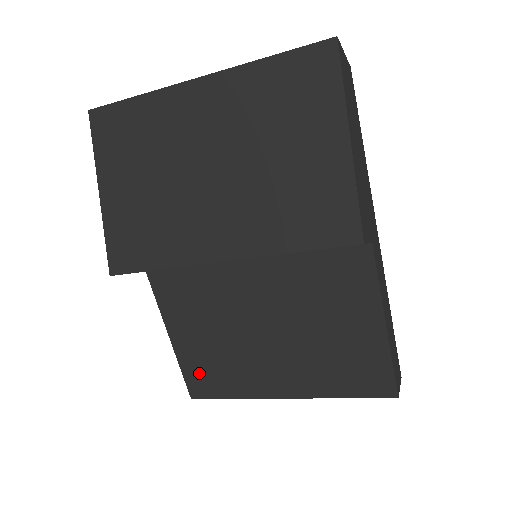
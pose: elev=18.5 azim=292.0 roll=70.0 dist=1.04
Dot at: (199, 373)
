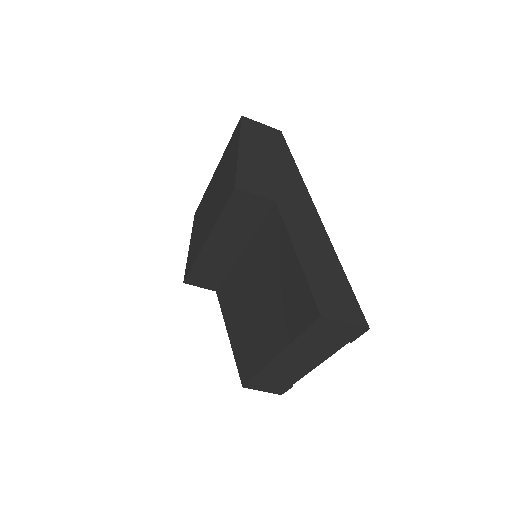
Dot at: (242, 359)
